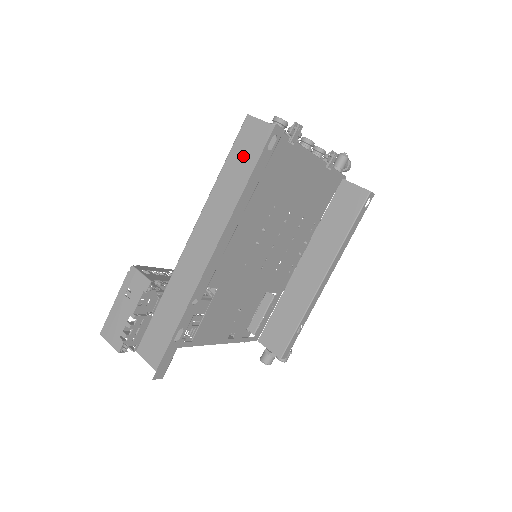
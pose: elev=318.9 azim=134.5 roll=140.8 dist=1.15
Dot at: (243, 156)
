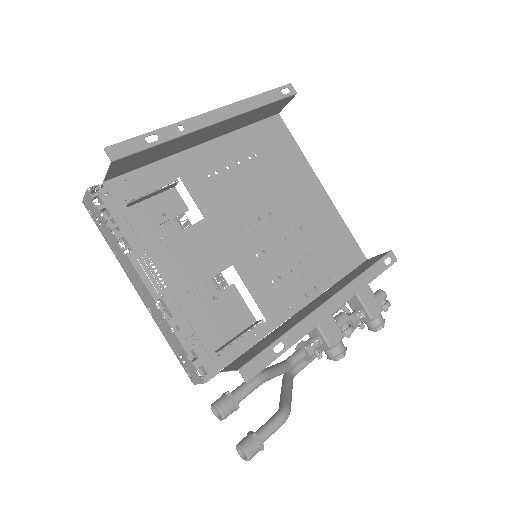
Dot at: (265, 113)
